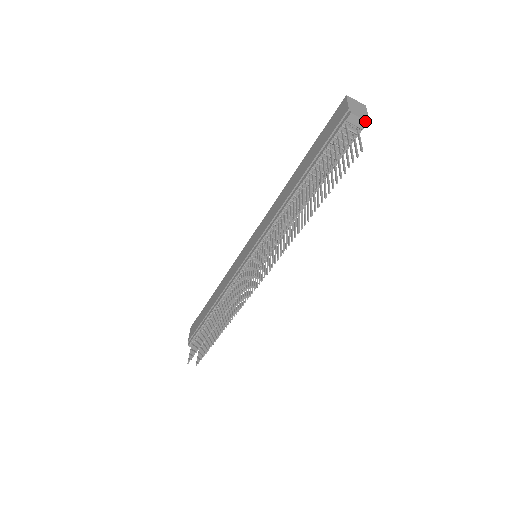
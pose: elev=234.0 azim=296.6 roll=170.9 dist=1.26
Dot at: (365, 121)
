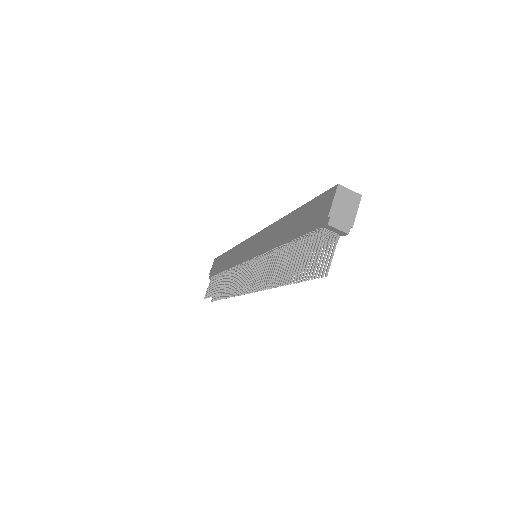
Dot at: (345, 232)
